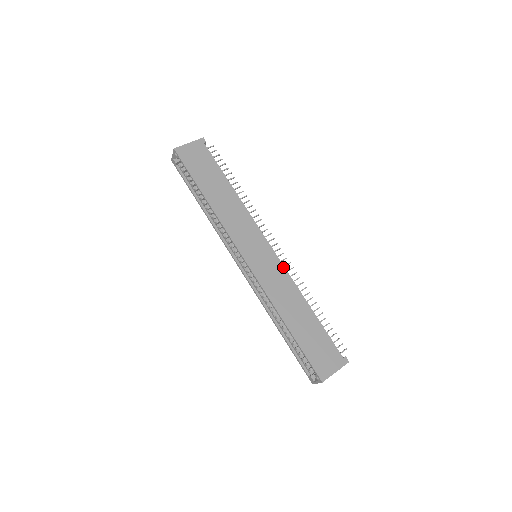
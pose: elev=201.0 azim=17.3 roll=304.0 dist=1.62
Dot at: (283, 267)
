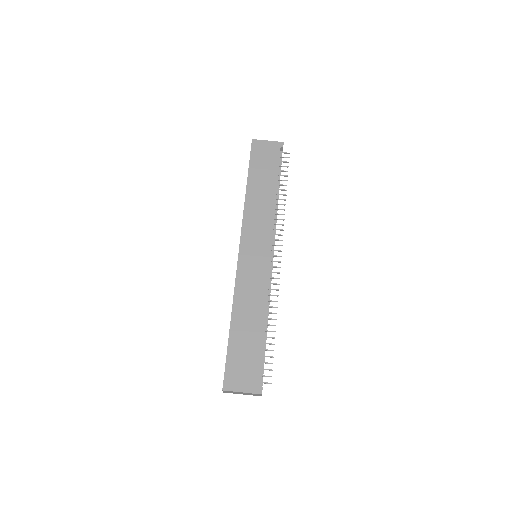
Dot at: (268, 276)
